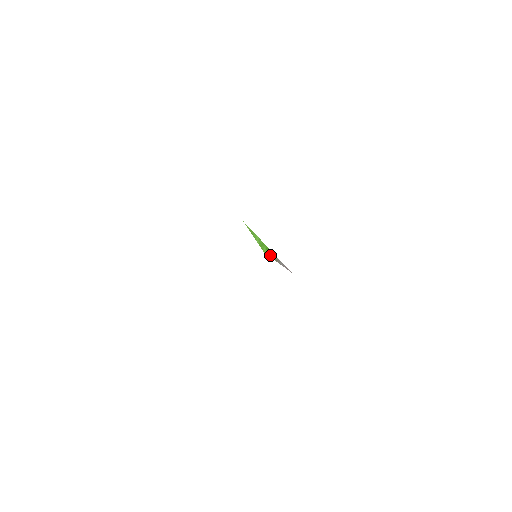
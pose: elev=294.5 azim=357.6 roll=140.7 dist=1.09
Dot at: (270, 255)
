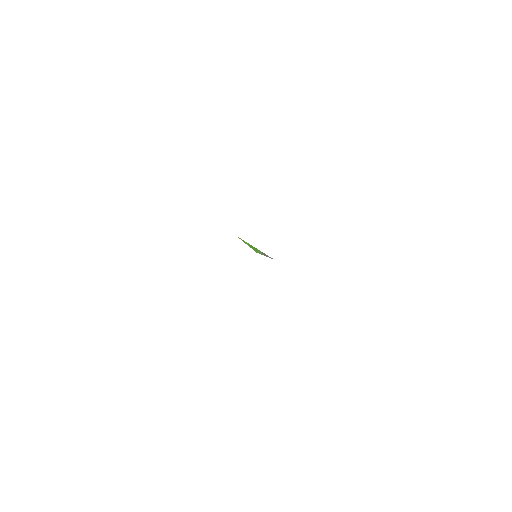
Dot at: (259, 253)
